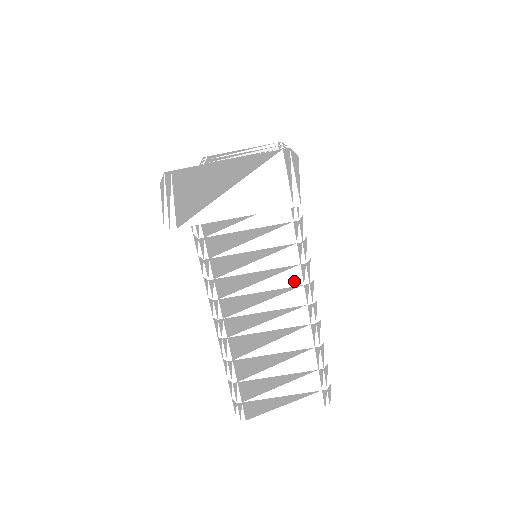
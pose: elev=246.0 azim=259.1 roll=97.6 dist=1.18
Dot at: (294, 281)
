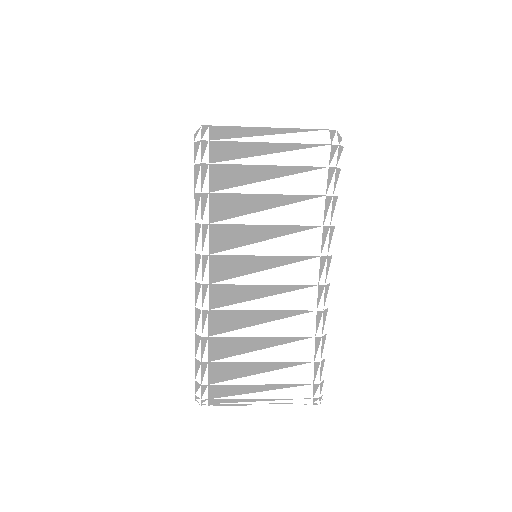
Dot at: occluded
